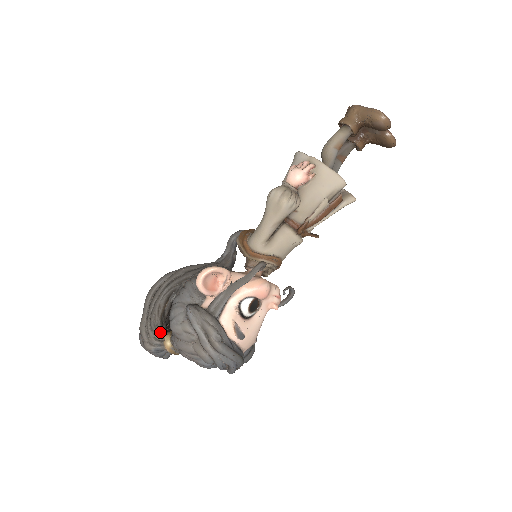
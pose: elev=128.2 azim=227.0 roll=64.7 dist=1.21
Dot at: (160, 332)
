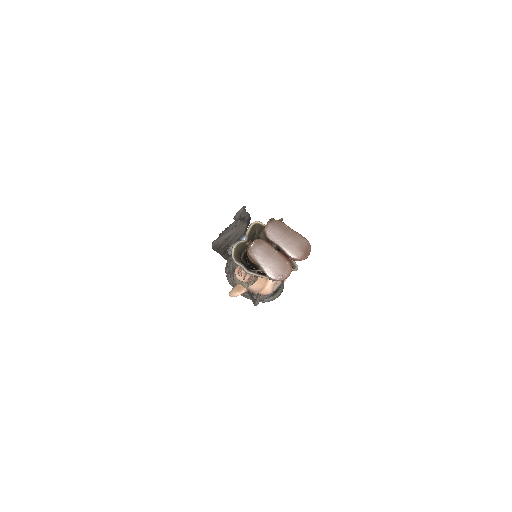
Dot at: occluded
